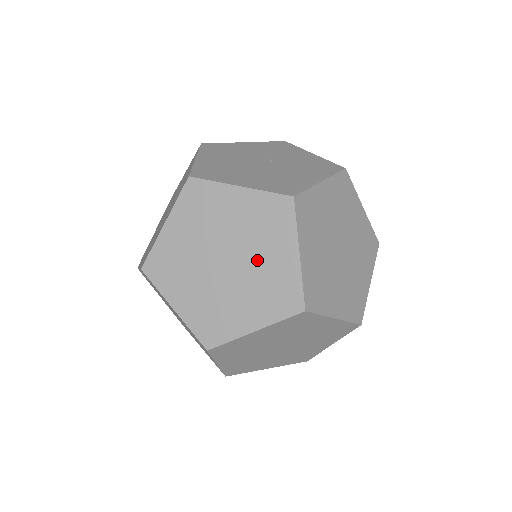
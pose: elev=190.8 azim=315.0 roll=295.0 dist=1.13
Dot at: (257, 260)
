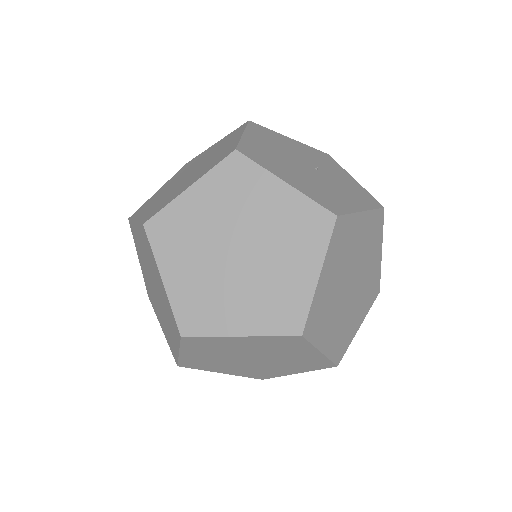
Dot at: (273, 264)
